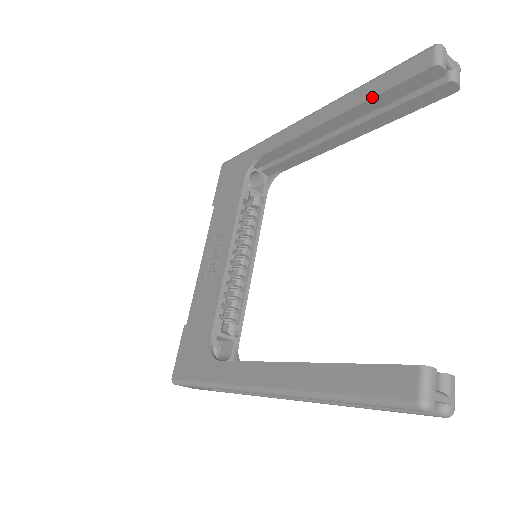
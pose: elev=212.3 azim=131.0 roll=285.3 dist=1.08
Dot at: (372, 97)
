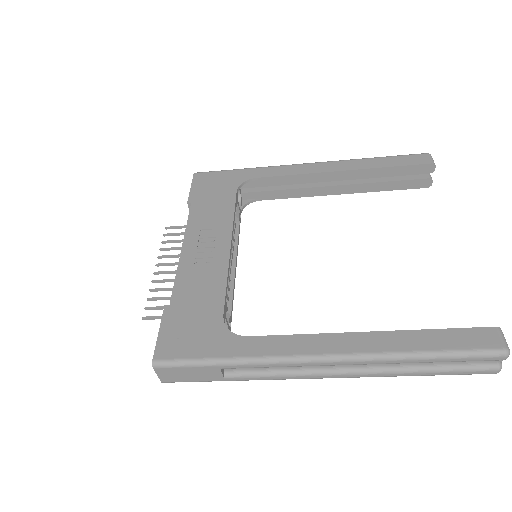
Dot at: (383, 167)
